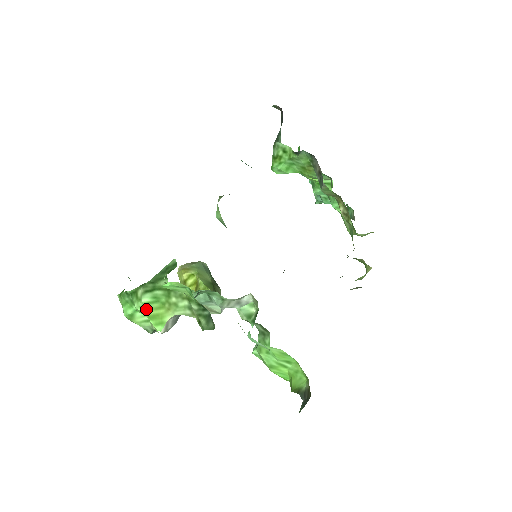
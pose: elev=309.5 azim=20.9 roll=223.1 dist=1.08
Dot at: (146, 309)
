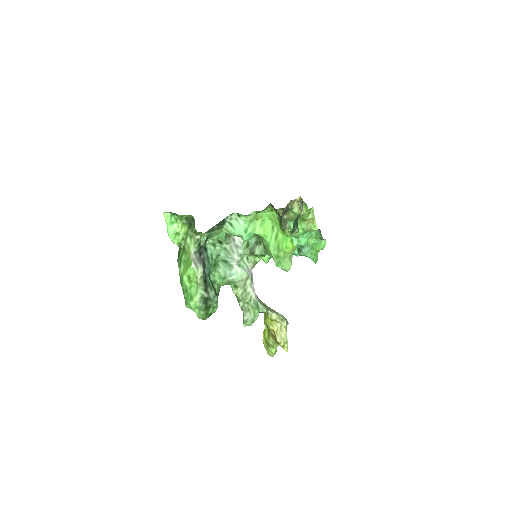
Dot at: (184, 271)
